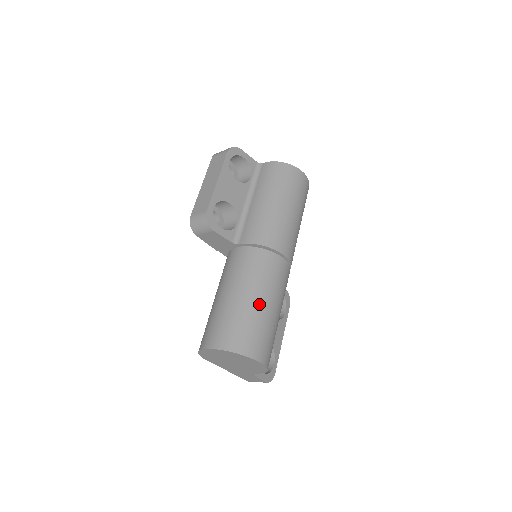
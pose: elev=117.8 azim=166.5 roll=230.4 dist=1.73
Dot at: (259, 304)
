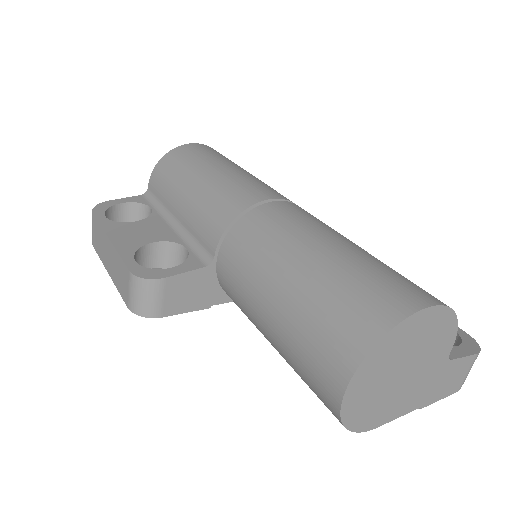
Dot at: (318, 258)
